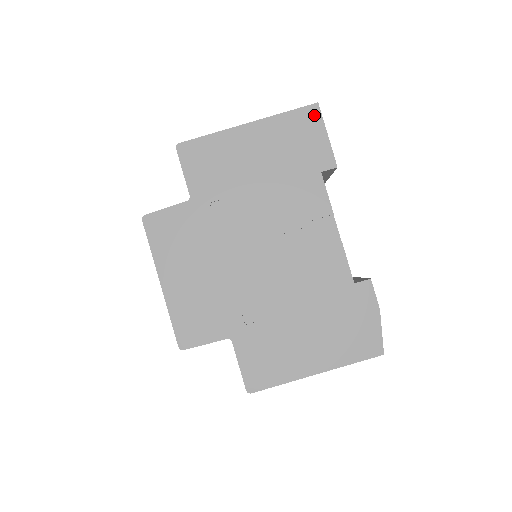
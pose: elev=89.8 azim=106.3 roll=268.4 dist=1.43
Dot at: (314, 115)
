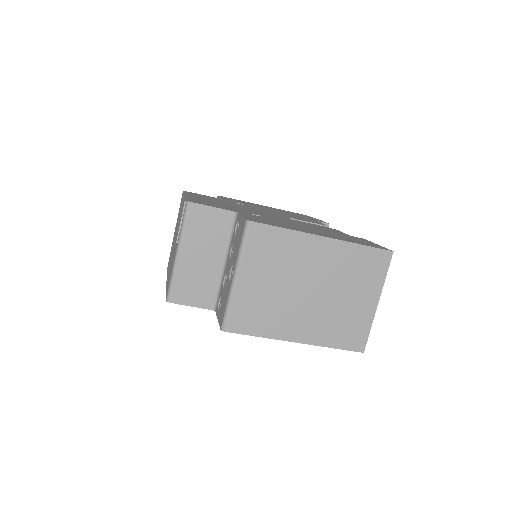
Dot at: occluded
